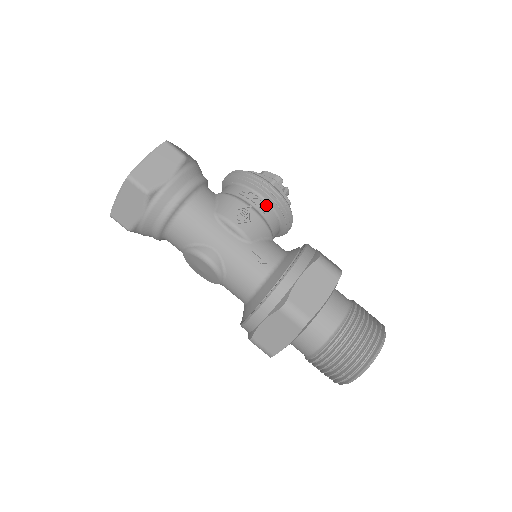
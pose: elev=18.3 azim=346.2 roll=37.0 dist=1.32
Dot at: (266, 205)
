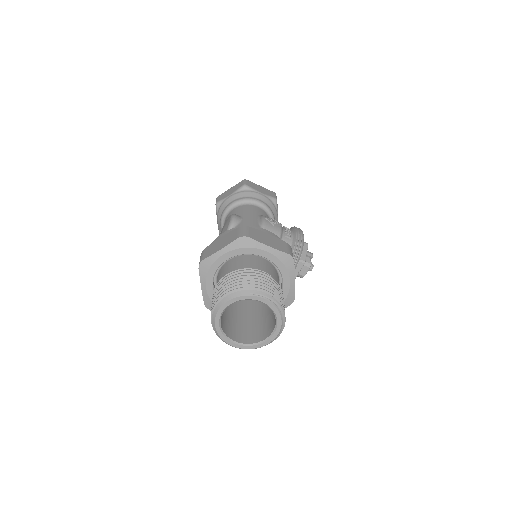
Dot at: (290, 236)
